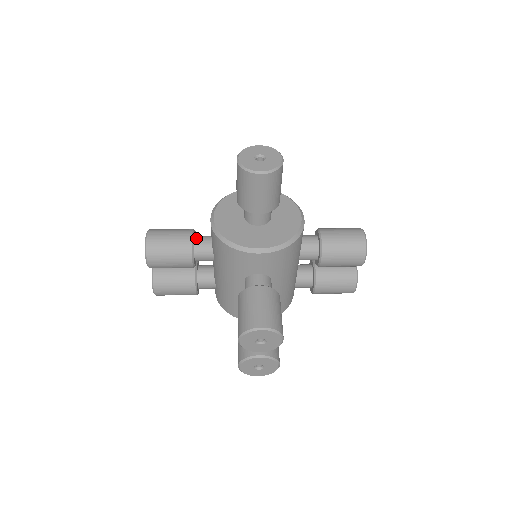
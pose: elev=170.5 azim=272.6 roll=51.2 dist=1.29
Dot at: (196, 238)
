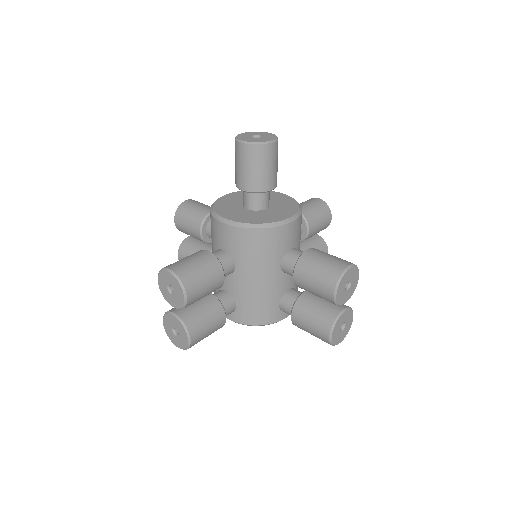
Dot at: occluded
